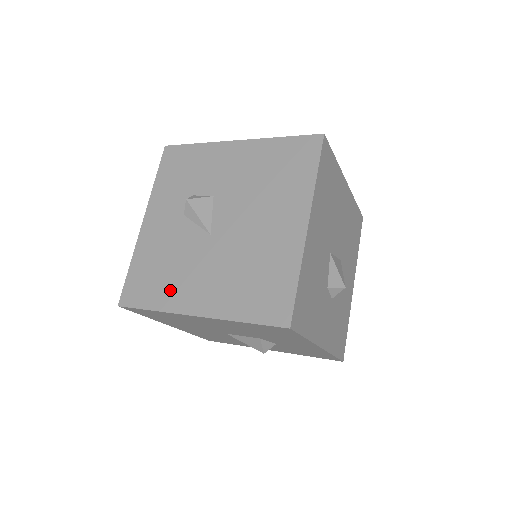
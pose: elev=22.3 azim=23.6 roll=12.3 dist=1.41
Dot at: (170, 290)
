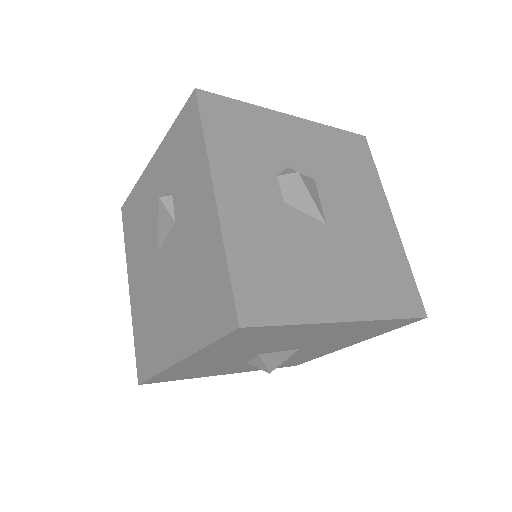
Dot at: (132, 249)
